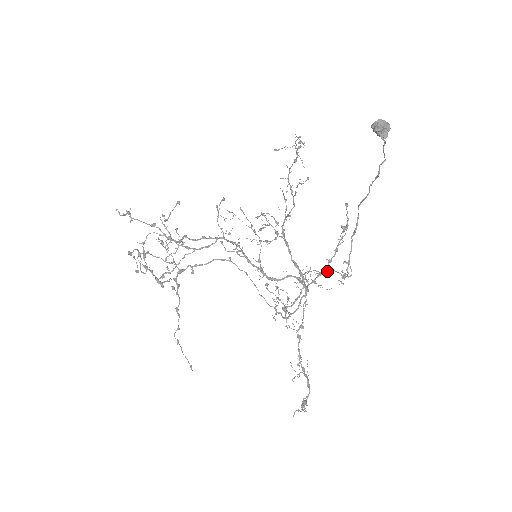
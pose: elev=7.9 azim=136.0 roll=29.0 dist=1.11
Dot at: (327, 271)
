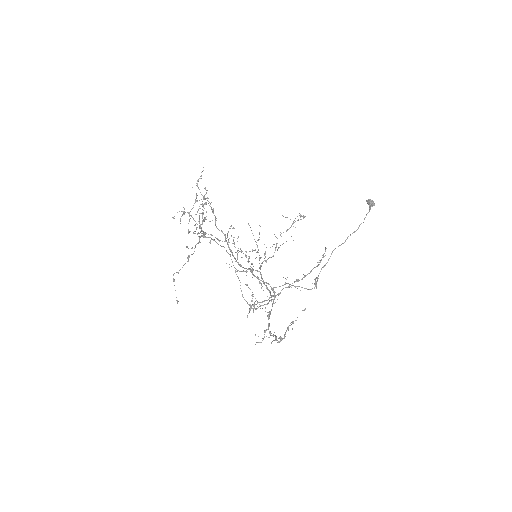
Dot at: (297, 286)
